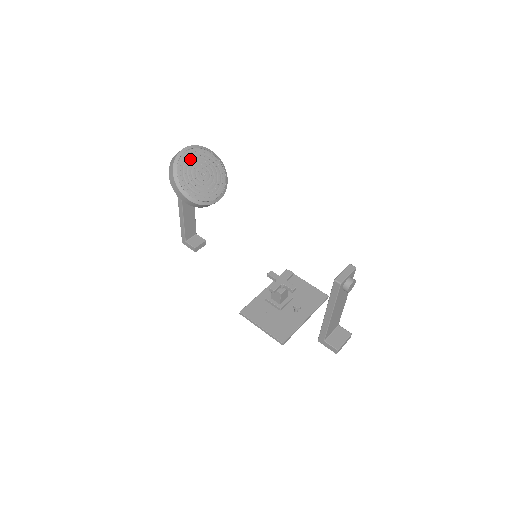
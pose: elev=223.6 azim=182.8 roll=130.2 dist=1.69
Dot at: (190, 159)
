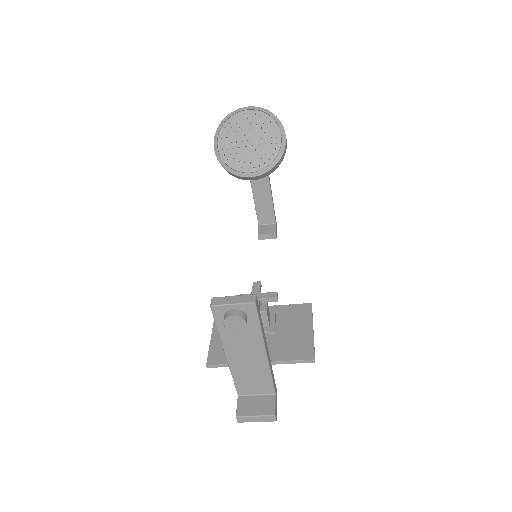
Dot at: (244, 120)
